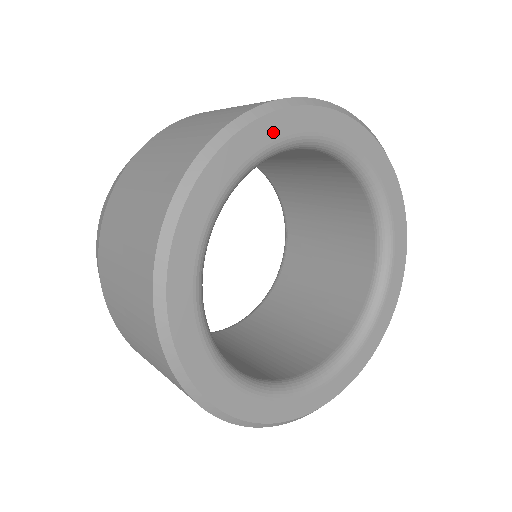
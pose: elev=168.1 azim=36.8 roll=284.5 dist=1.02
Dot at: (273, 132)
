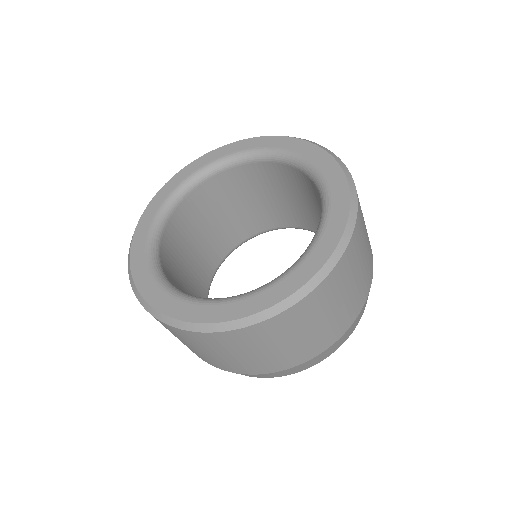
Dot at: (208, 159)
